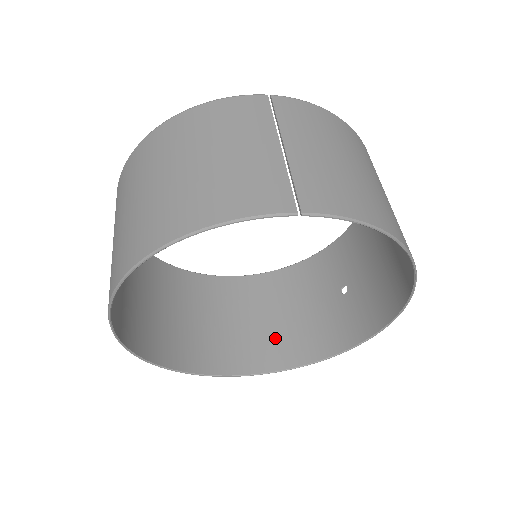
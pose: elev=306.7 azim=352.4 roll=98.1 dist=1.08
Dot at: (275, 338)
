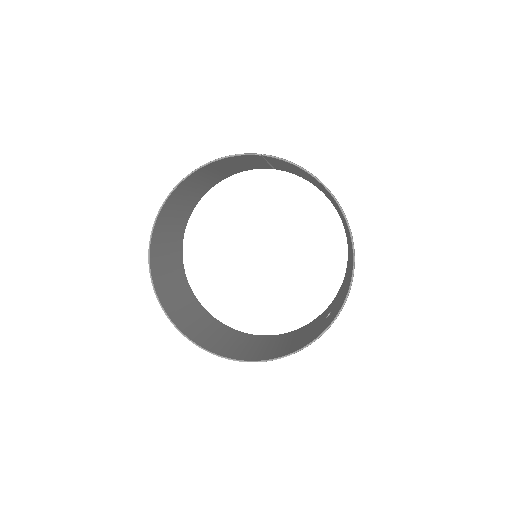
Dot at: (268, 351)
